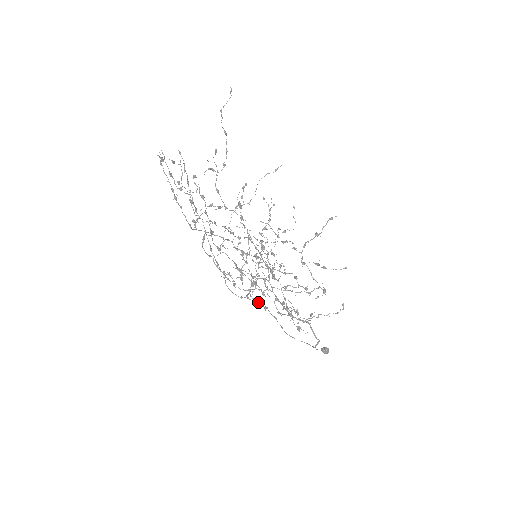
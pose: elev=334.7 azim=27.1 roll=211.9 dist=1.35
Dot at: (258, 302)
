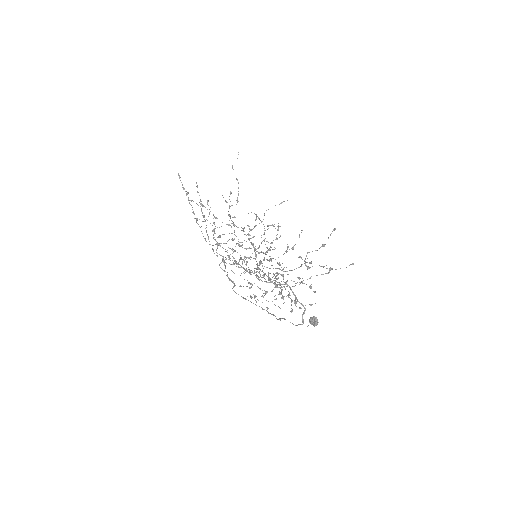
Dot at: (266, 310)
